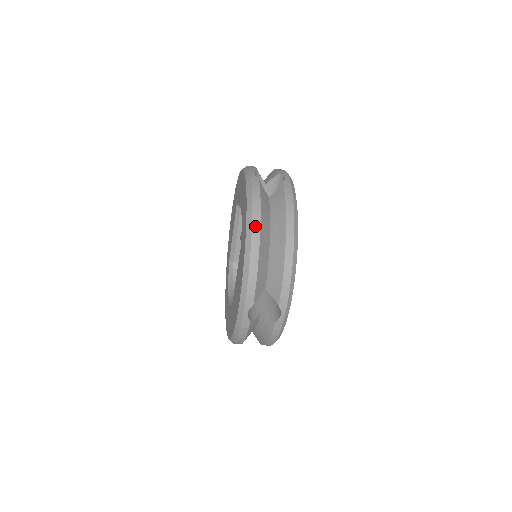
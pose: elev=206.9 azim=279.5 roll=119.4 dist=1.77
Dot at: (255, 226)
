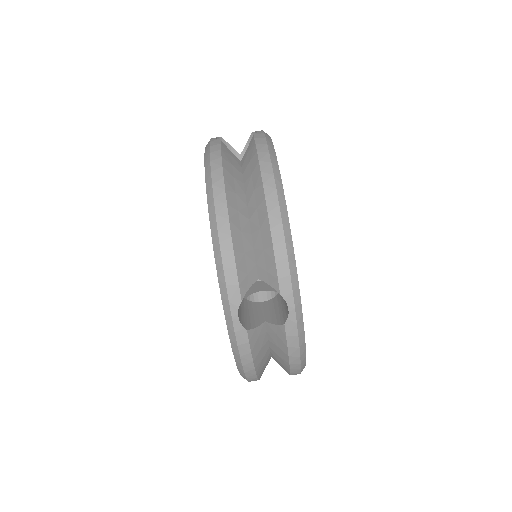
Dot at: occluded
